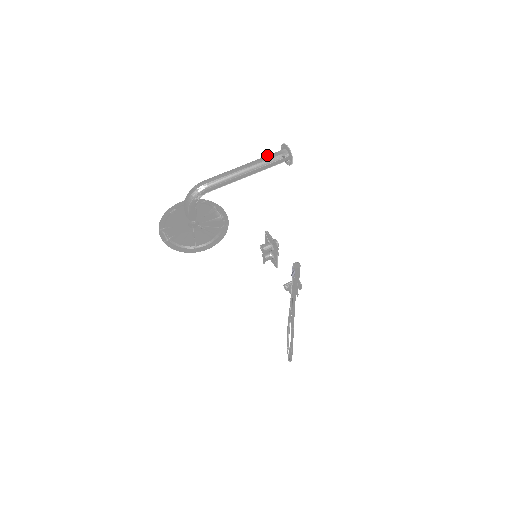
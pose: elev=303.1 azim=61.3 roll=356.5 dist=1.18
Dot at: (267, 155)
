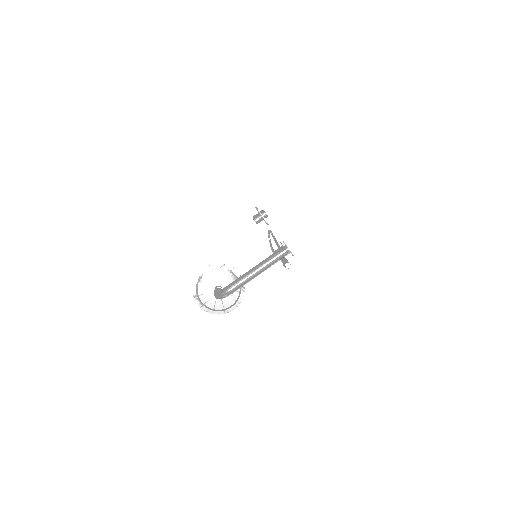
Dot at: (274, 255)
